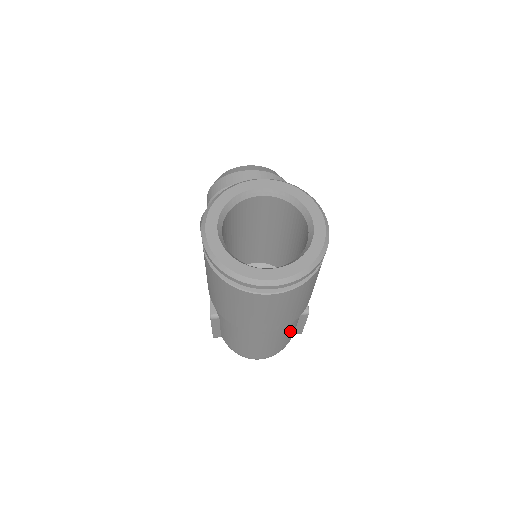
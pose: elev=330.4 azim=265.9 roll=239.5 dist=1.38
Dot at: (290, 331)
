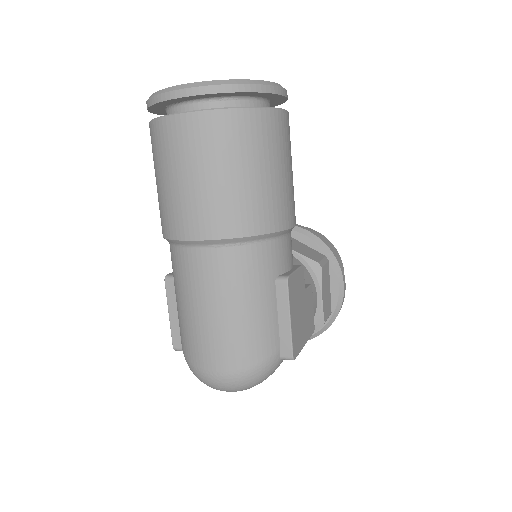
Dot at: (256, 302)
